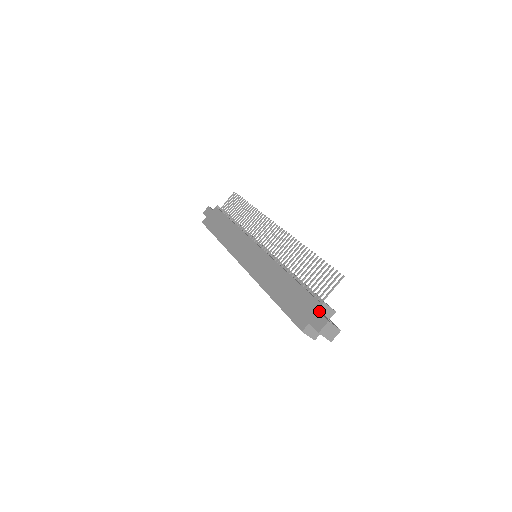
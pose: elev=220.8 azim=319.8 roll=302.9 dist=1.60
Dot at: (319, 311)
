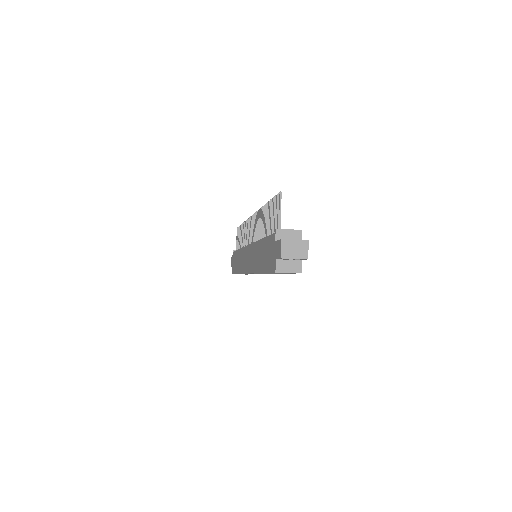
Dot at: occluded
